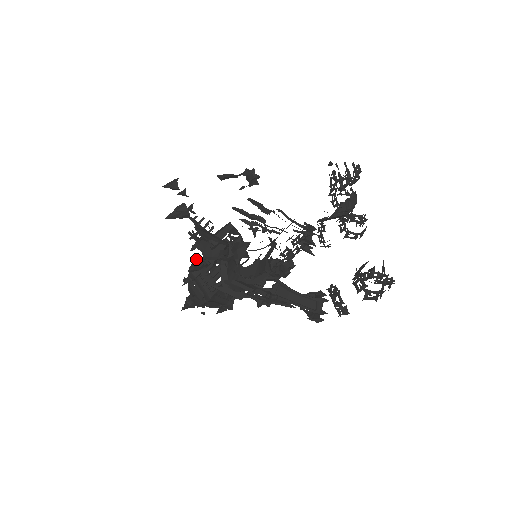
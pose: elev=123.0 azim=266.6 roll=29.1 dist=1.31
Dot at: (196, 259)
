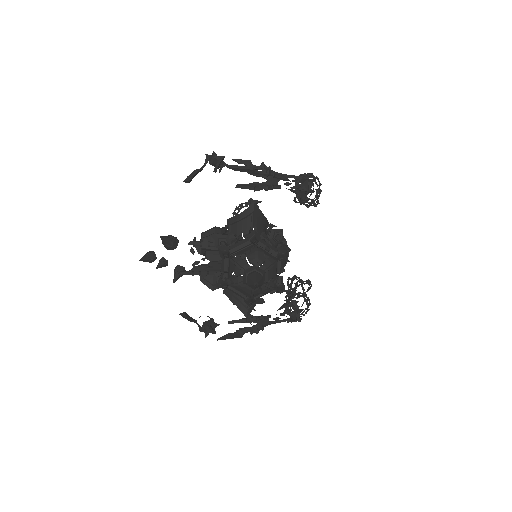
Dot at: (219, 280)
